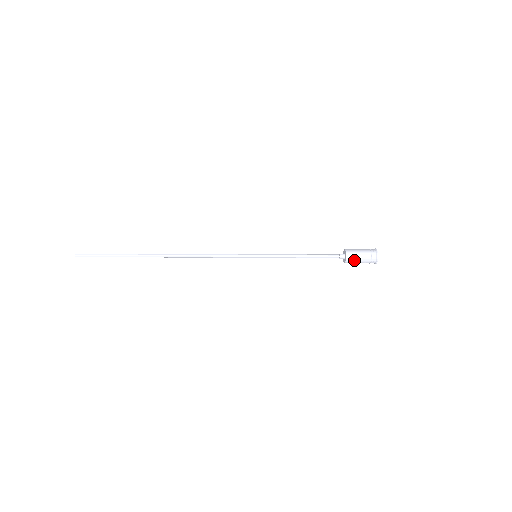
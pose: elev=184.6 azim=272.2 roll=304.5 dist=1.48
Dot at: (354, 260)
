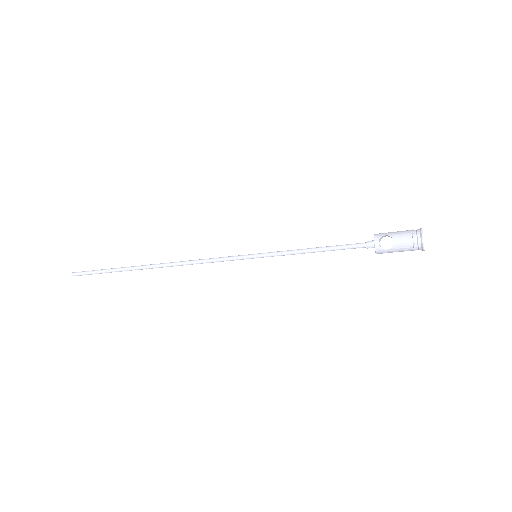
Dot at: (390, 248)
